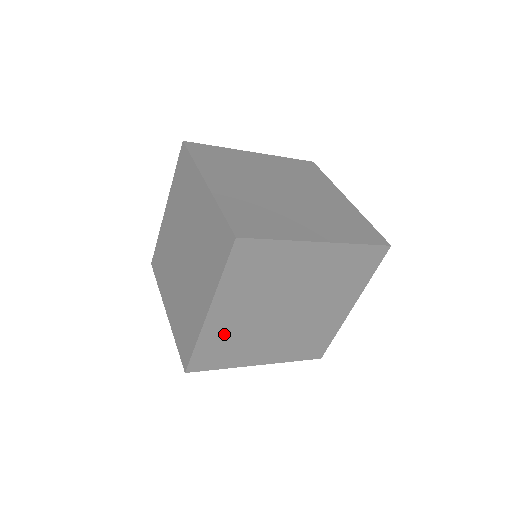
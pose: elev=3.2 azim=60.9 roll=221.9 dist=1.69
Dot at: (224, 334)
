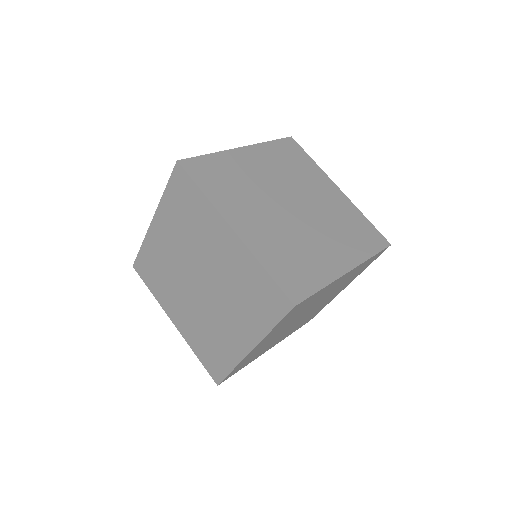
Dot at: (255, 353)
